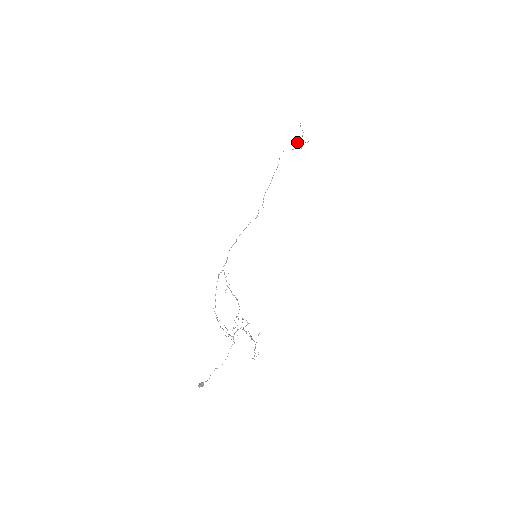
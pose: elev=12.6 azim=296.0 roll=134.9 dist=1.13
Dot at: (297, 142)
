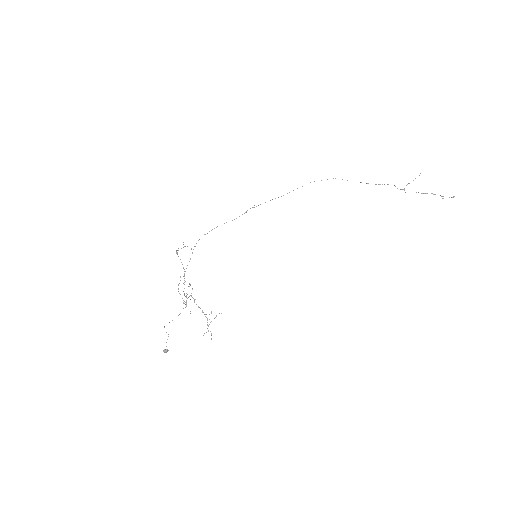
Dot at: (418, 192)
